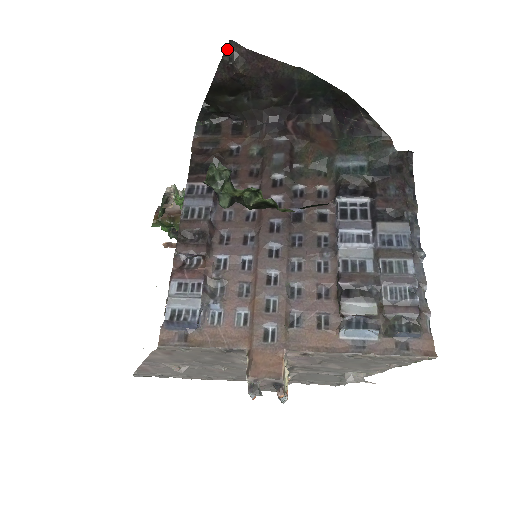
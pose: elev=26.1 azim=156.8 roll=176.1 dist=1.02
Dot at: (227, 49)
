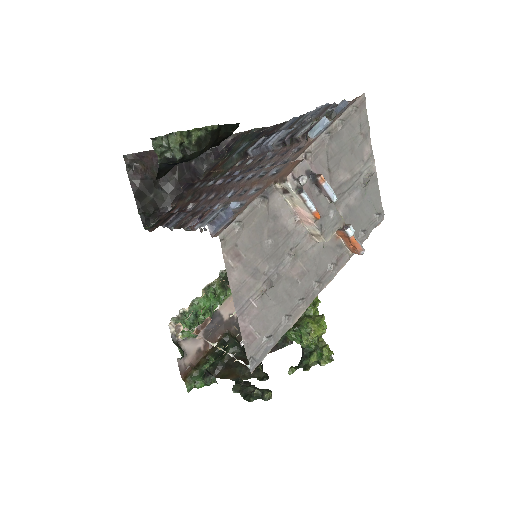
Dot at: (125, 162)
